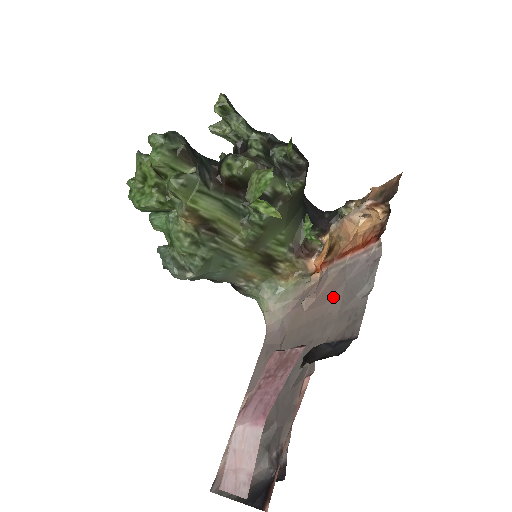
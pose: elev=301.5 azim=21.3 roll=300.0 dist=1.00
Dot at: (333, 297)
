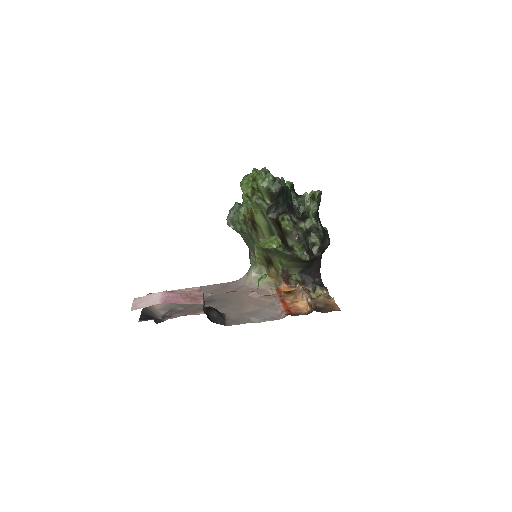
Dot at: (254, 306)
